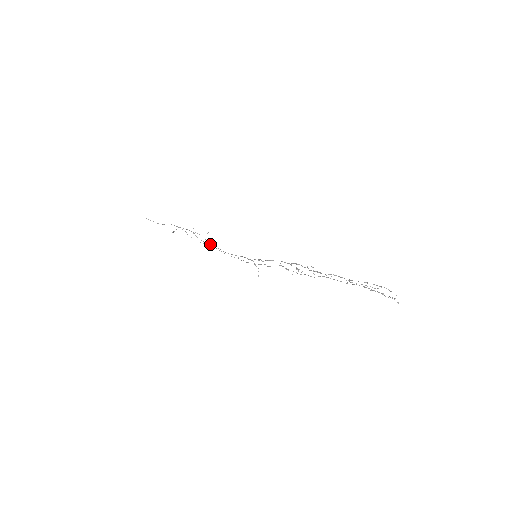
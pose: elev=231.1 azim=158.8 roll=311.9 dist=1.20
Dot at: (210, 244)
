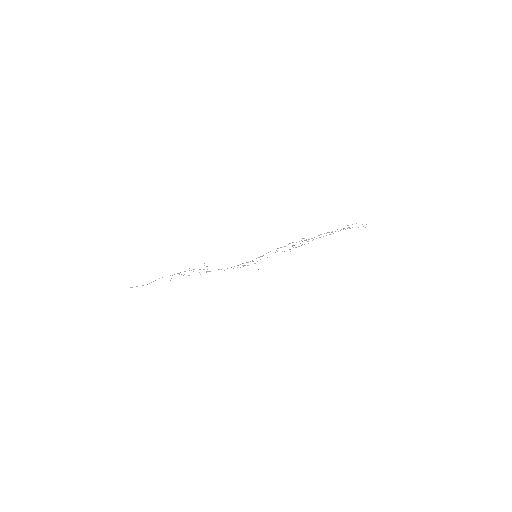
Dot at: (208, 271)
